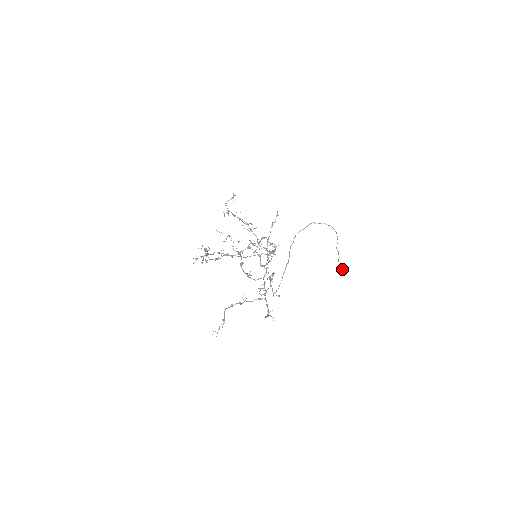
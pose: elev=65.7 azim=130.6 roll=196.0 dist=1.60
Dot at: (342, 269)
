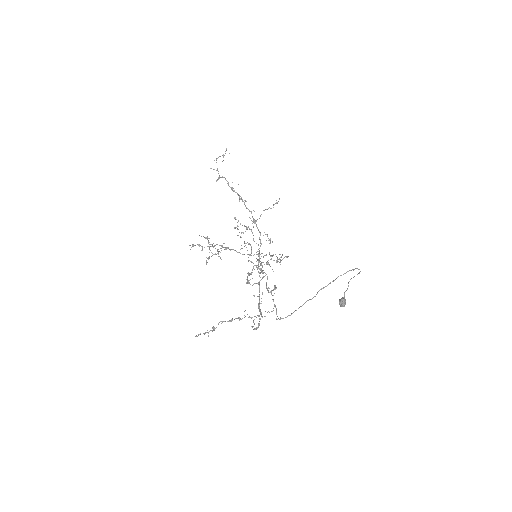
Dot at: (344, 302)
